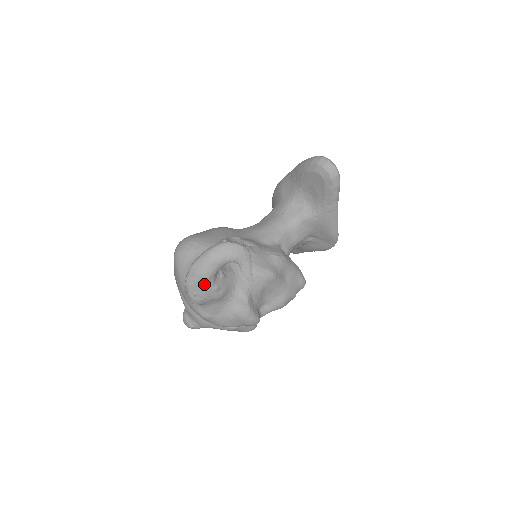
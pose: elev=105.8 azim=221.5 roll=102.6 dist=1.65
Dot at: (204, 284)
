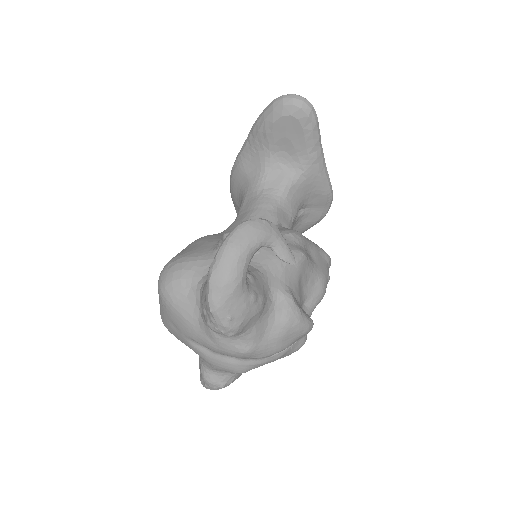
Dot at: (237, 296)
